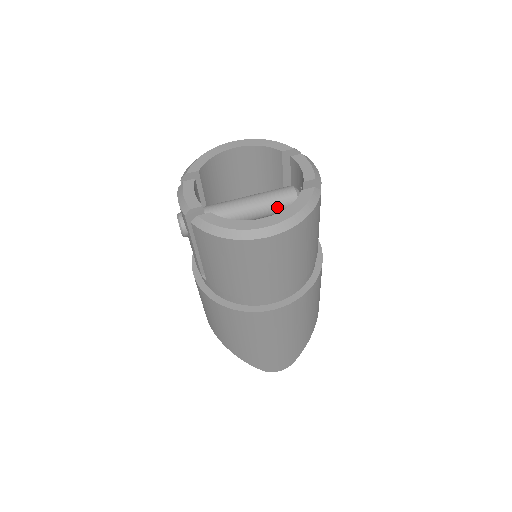
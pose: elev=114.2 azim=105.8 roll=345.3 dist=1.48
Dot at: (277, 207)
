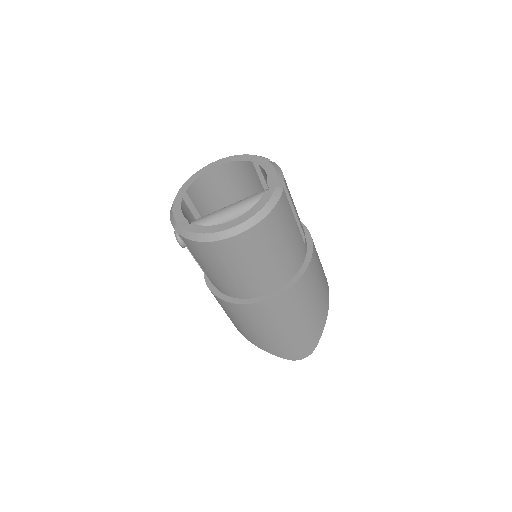
Dot at: occluded
